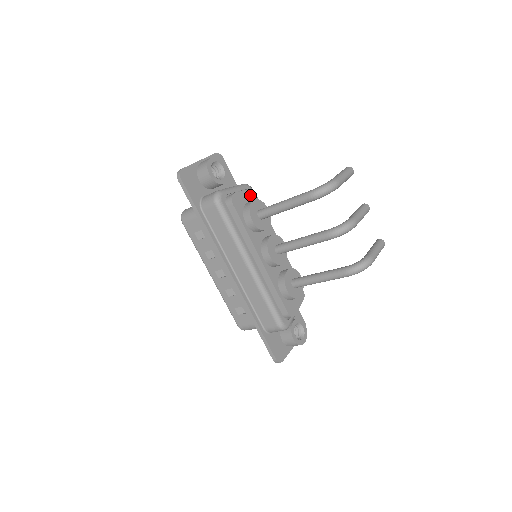
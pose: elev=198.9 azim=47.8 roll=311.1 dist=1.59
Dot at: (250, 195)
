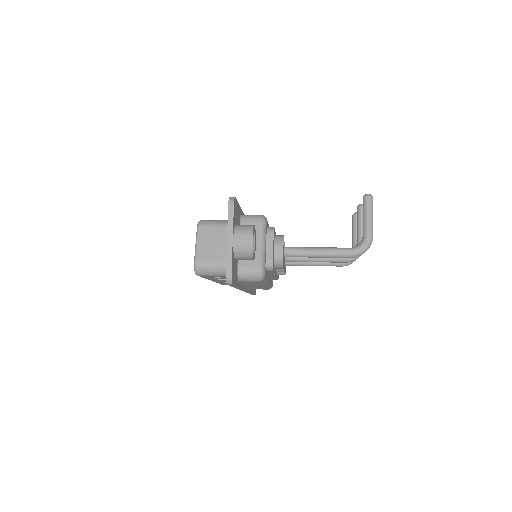
Dot at: occluded
